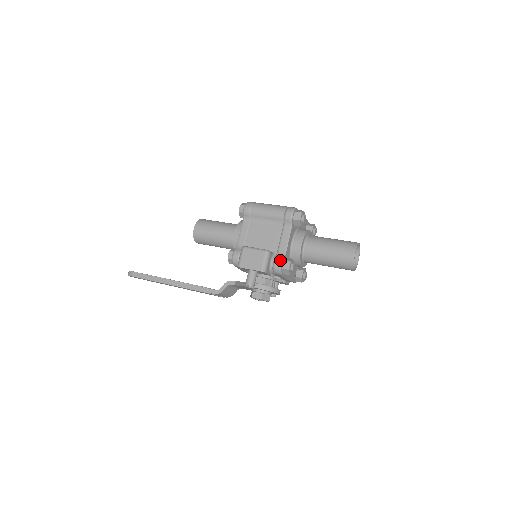
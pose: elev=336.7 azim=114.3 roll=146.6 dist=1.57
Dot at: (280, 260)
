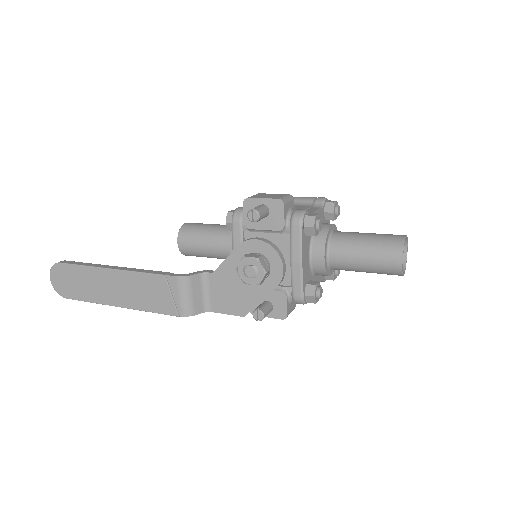
Dot at: occluded
